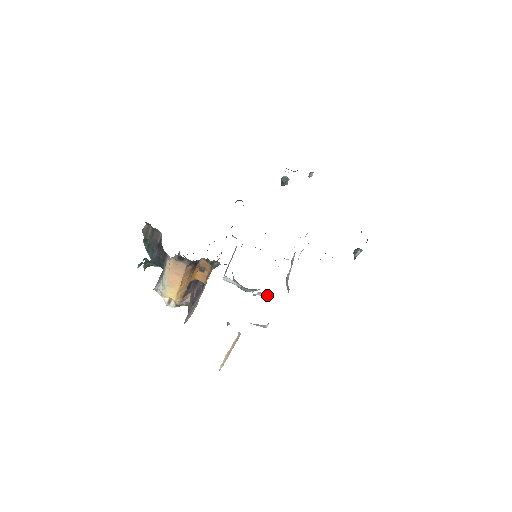
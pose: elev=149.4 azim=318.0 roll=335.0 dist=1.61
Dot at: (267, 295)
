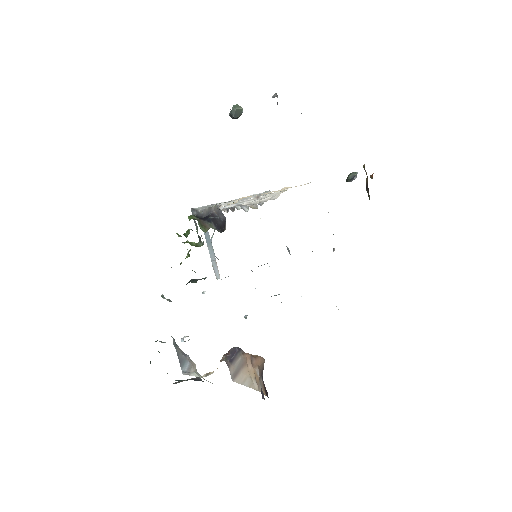
Dot at: occluded
